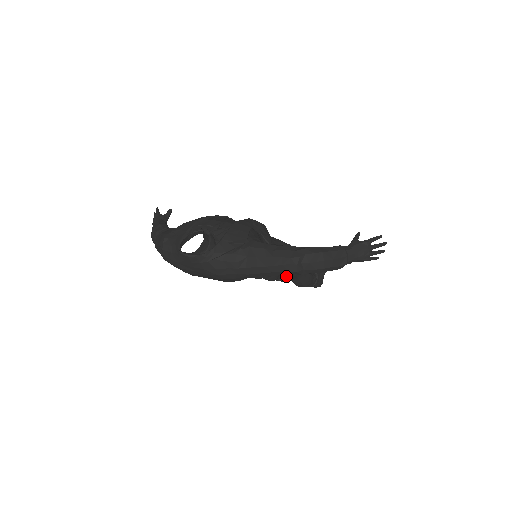
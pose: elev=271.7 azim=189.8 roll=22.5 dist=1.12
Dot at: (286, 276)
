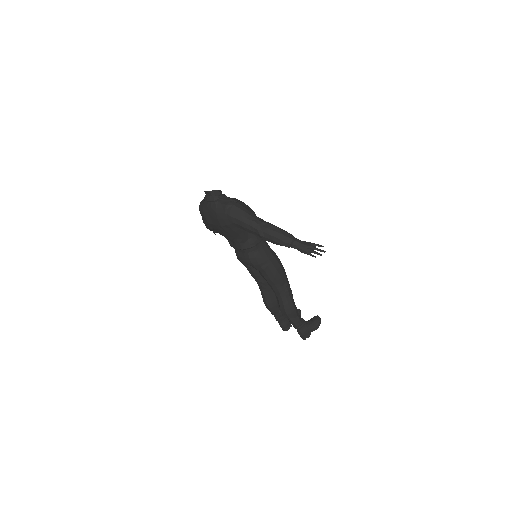
Dot at: (272, 287)
